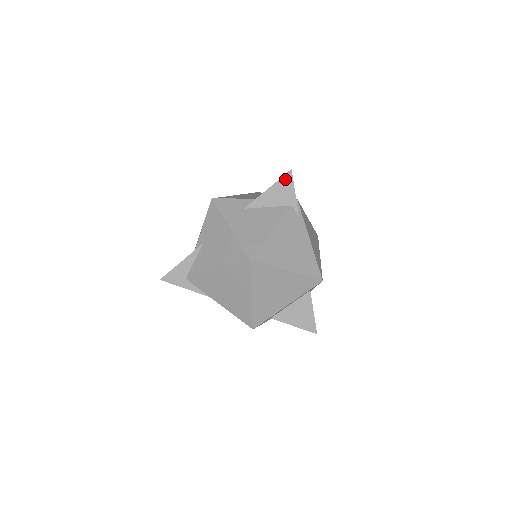
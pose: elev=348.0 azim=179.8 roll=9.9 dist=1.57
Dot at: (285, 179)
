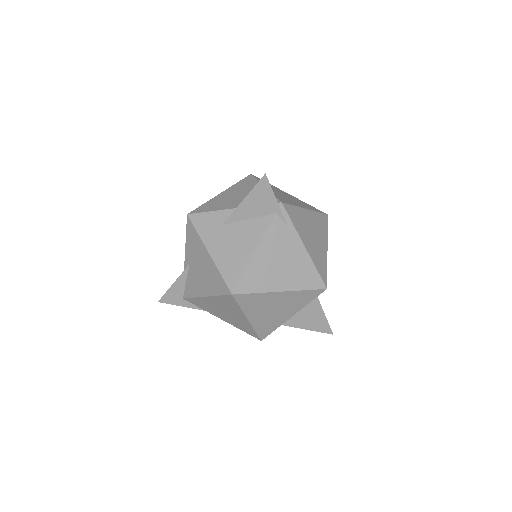
Dot at: (261, 186)
